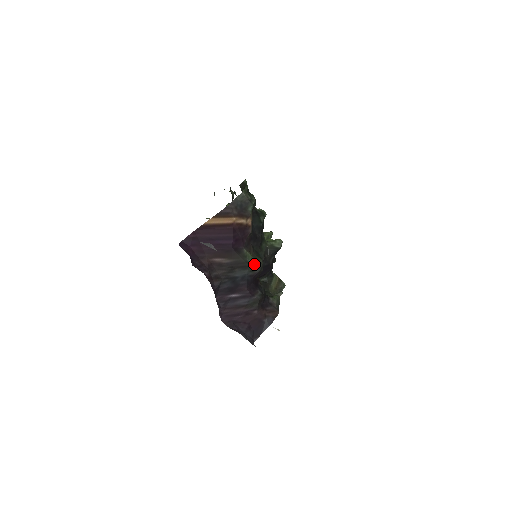
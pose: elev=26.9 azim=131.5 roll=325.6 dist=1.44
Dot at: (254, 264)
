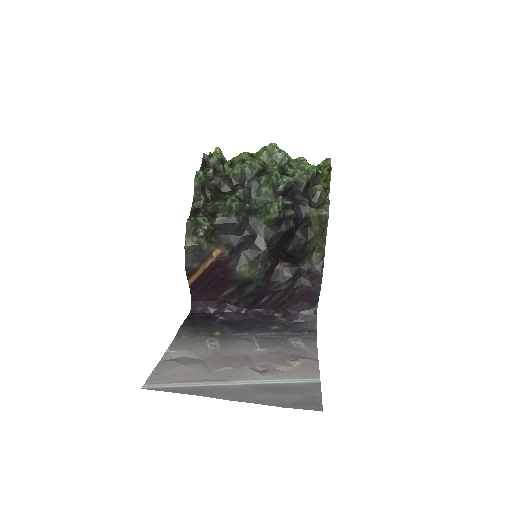
Dot at: (254, 275)
